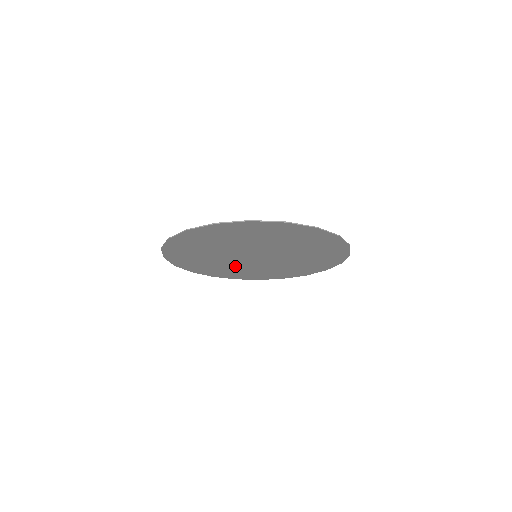
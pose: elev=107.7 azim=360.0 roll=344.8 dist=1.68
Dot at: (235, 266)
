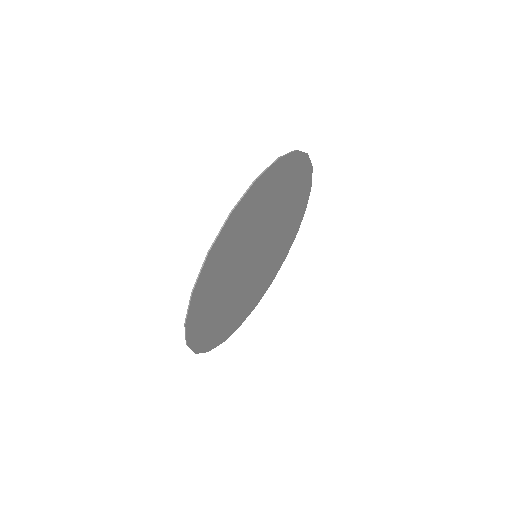
Dot at: (234, 300)
